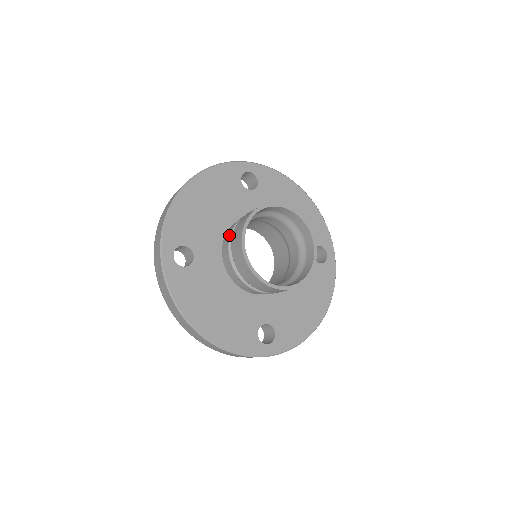
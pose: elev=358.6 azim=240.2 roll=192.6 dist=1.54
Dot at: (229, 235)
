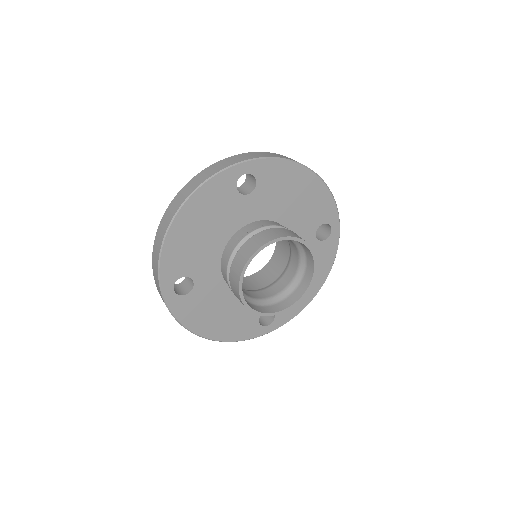
Dot at: (227, 263)
